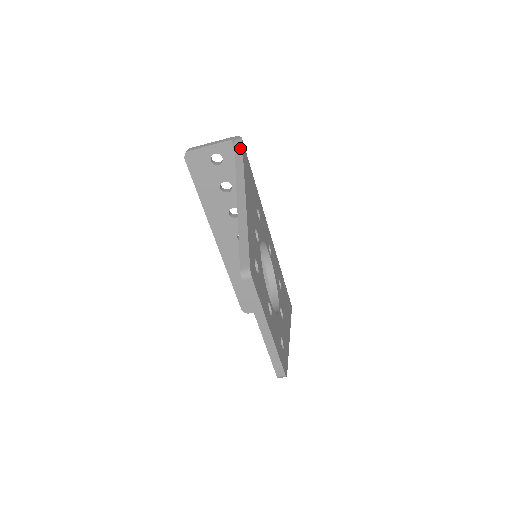
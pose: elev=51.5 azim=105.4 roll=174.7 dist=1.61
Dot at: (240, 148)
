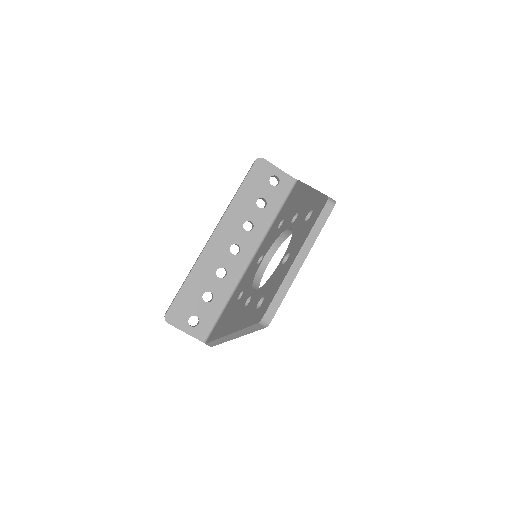
Dot at: occluded
